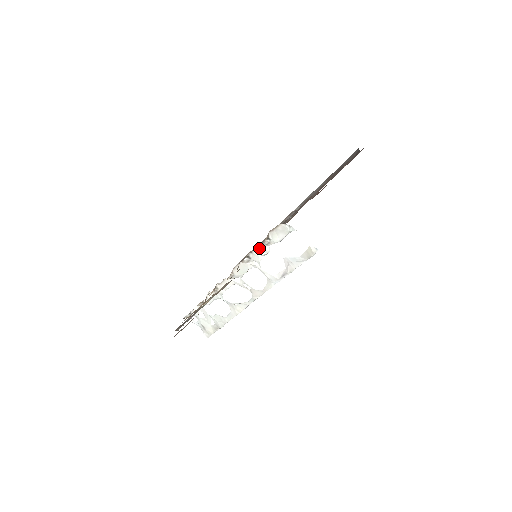
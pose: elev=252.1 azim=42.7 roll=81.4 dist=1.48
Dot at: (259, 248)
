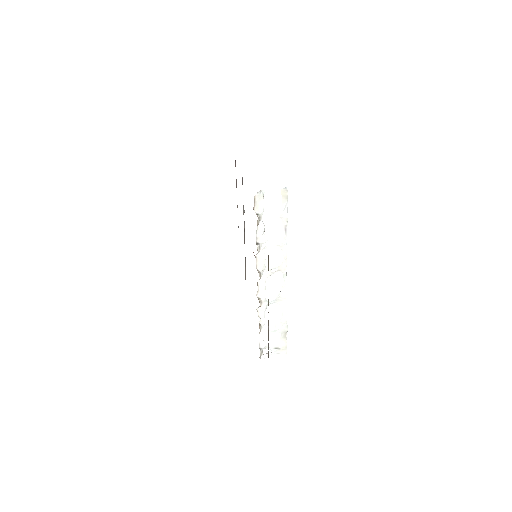
Dot at: (257, 229)
